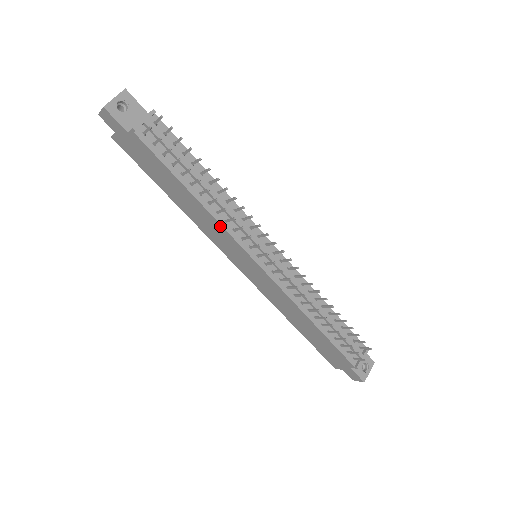
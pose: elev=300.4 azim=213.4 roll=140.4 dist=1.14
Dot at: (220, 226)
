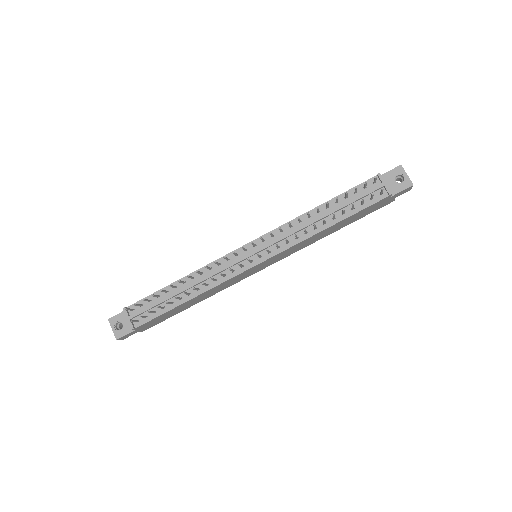
Dot at: (218, 286)
